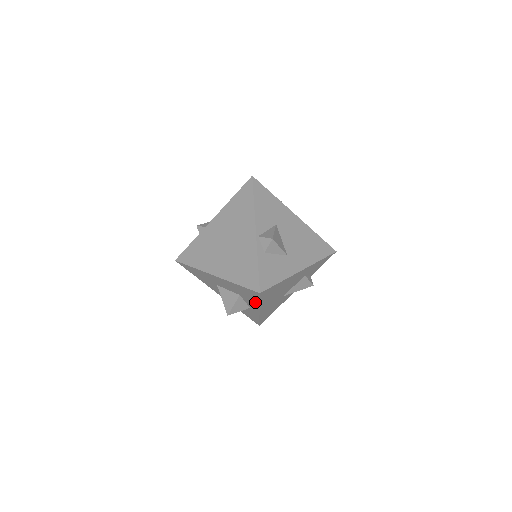
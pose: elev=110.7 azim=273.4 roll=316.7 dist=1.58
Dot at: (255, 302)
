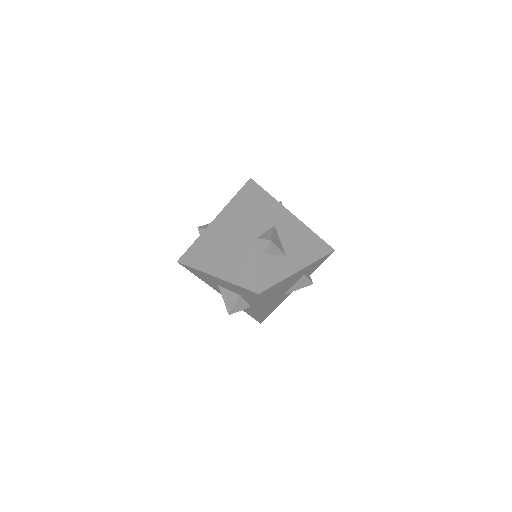
Dot at: (255, 302)
